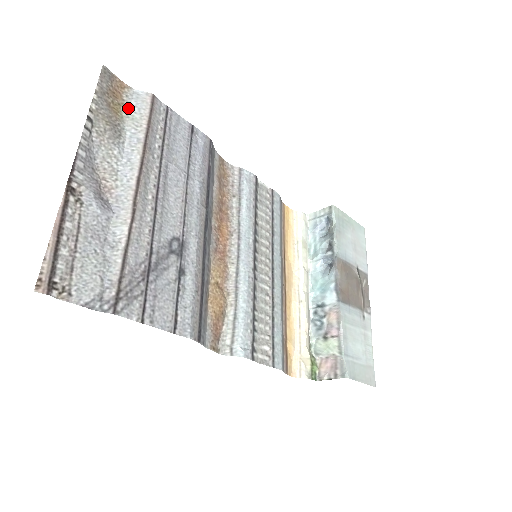
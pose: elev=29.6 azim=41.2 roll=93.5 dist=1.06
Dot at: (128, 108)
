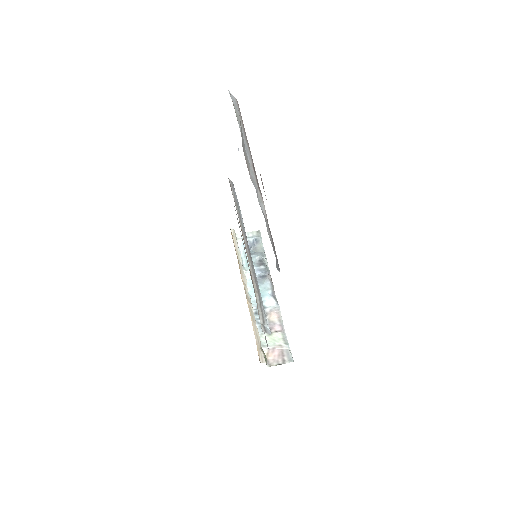
Dot at: (233, 105)
